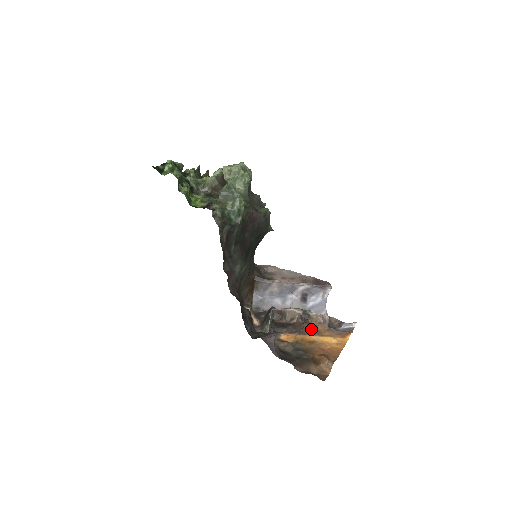
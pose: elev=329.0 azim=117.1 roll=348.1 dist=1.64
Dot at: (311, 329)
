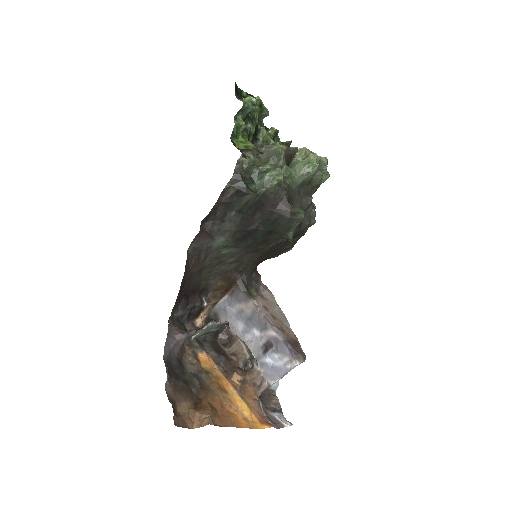
Dot at: (239, 380)
